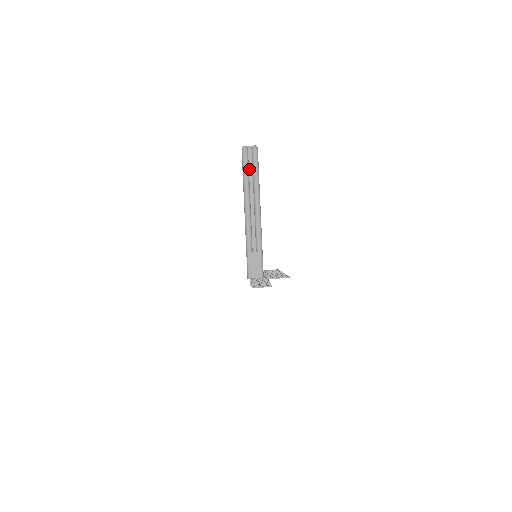
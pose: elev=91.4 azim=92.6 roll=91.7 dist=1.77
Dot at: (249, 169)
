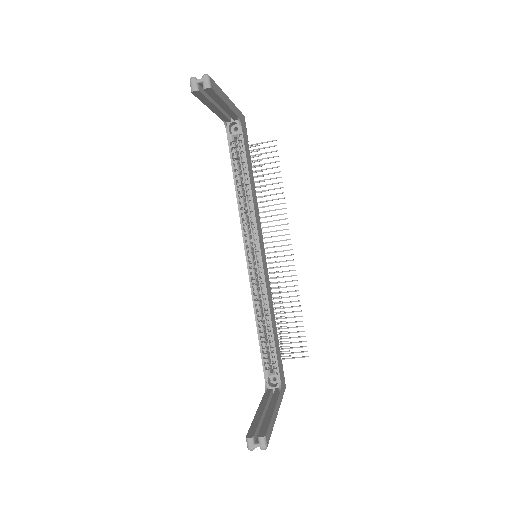
Dot at: occluded
